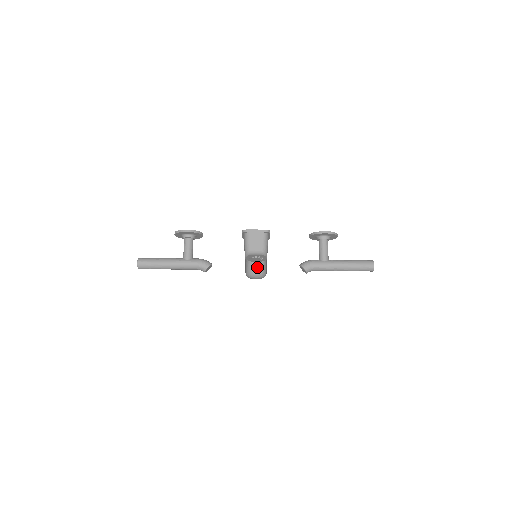
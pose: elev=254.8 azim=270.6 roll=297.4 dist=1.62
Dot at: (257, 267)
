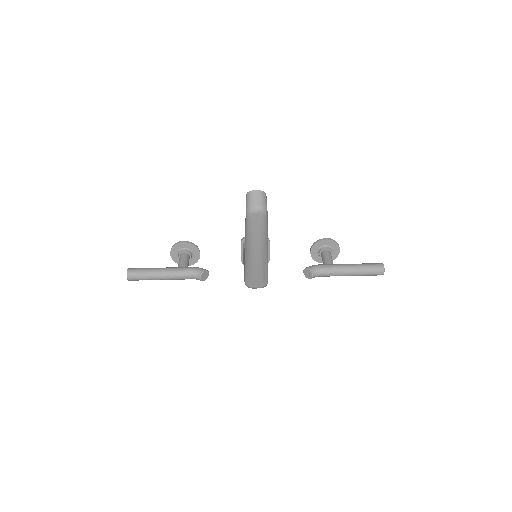
Dot at: (257, 196)
